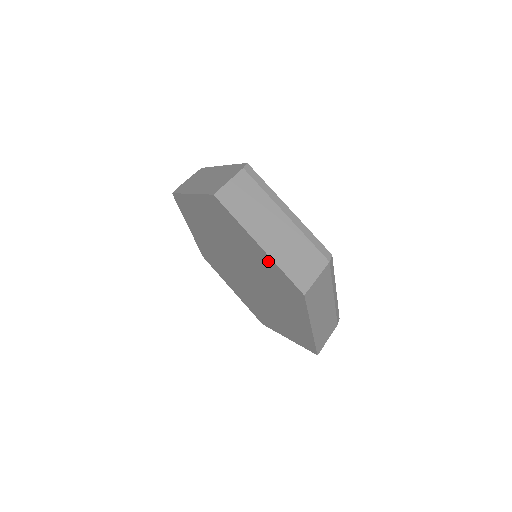
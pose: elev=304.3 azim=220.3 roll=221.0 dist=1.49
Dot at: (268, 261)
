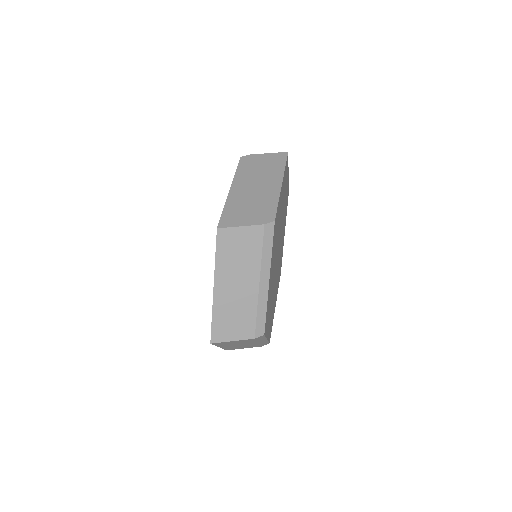
Dot at: occluded
